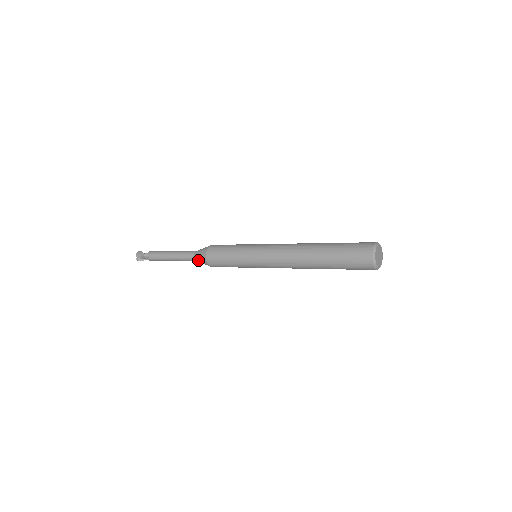
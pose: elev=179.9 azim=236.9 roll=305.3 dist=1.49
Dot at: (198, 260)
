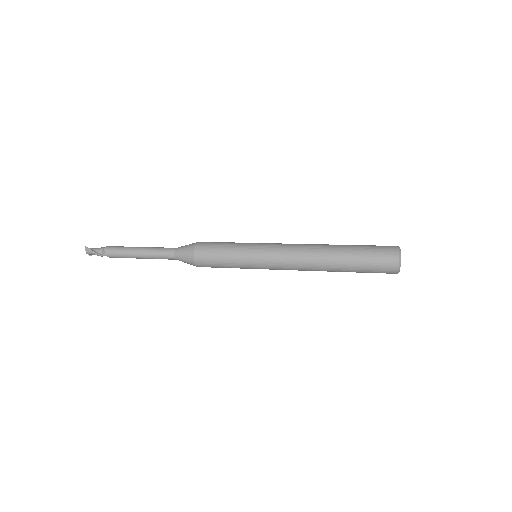
Dot at: occluded
